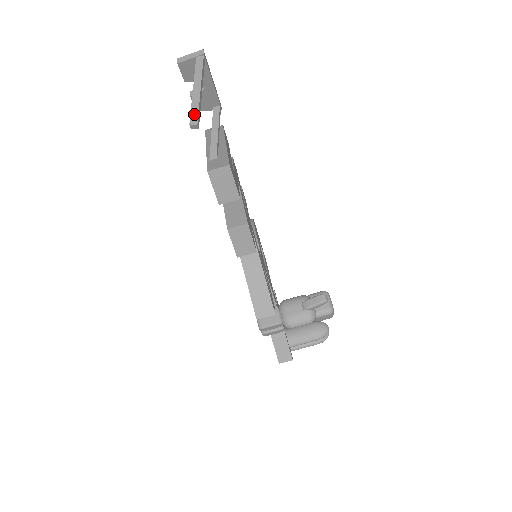
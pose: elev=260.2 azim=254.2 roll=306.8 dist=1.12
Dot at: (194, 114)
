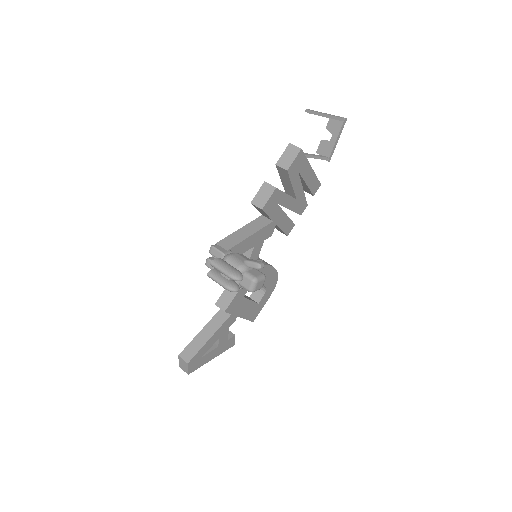
Dot at: (313, 110)
